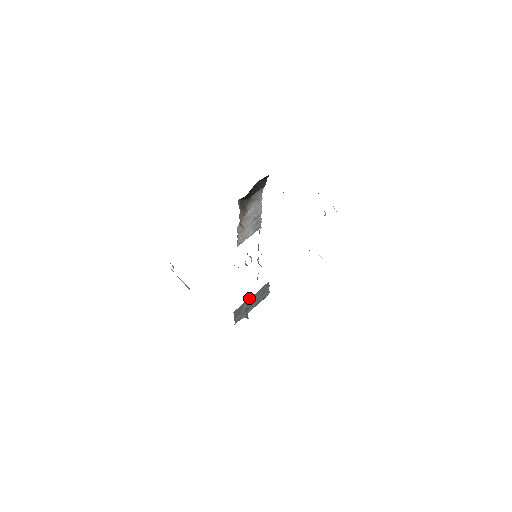
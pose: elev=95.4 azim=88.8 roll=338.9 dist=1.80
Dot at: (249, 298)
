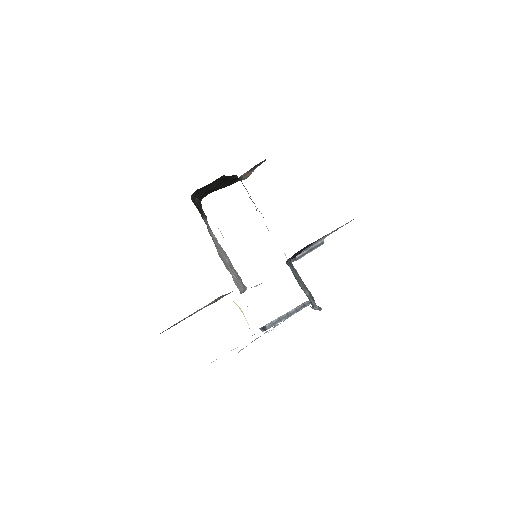
Dot at: occluded
